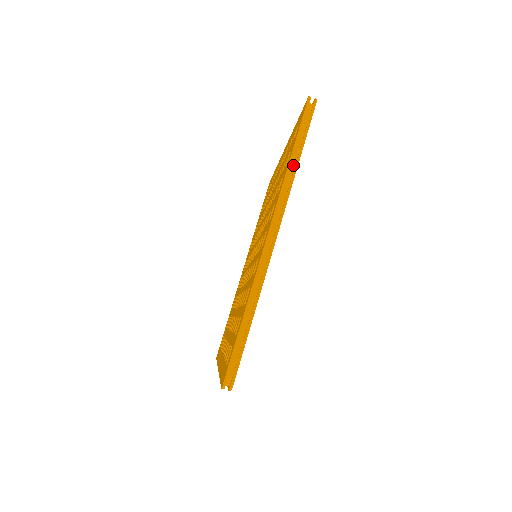
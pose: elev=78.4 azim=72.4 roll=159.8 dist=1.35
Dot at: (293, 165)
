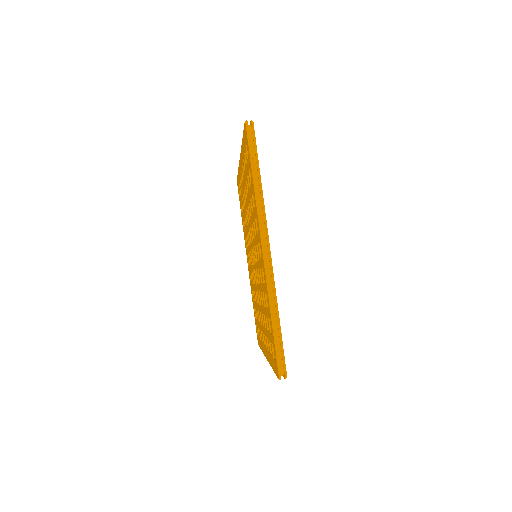
Dot at: (257, 184)
